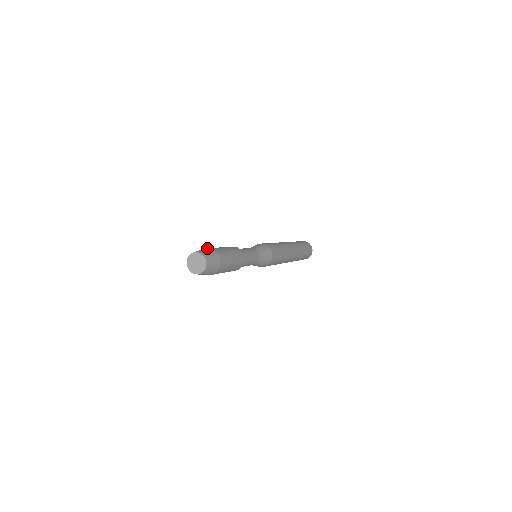
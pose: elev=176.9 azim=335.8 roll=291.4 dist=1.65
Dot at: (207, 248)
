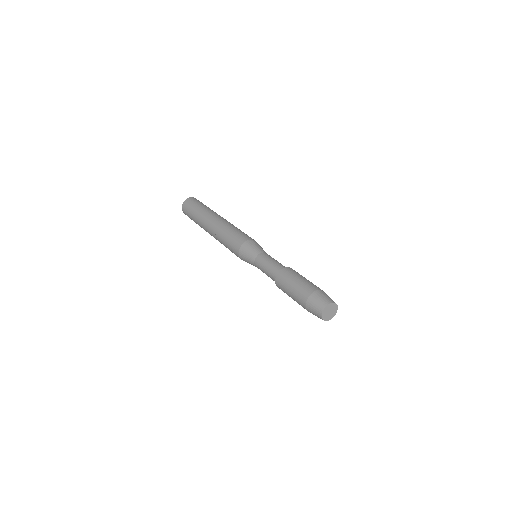
Dot at: (323, 291)
